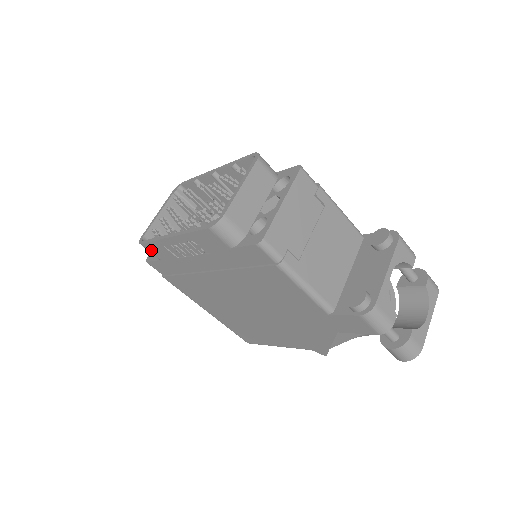
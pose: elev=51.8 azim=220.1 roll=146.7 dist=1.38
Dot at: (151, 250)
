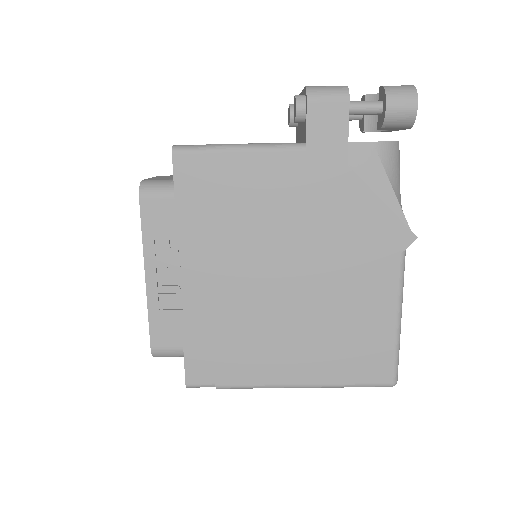
Dot at: (163, 343)
